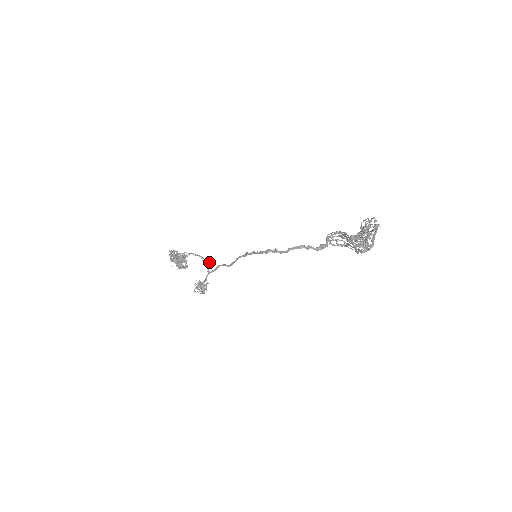
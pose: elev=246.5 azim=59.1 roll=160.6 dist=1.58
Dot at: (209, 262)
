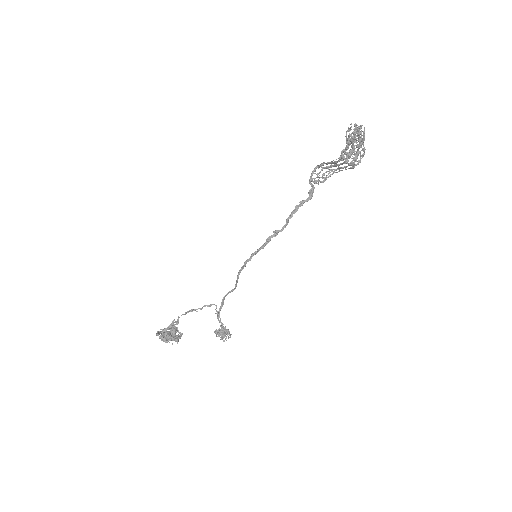
Dot at: (208, 306)
